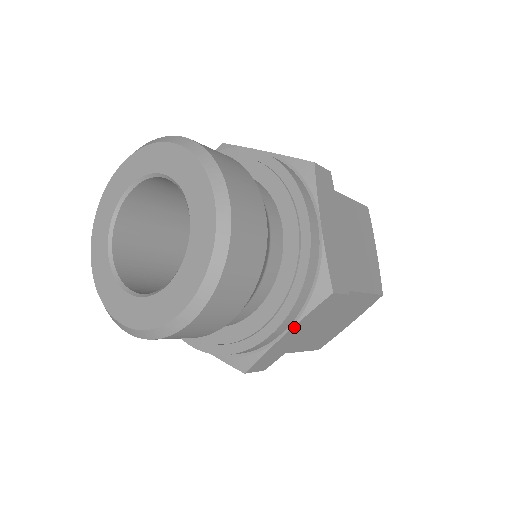
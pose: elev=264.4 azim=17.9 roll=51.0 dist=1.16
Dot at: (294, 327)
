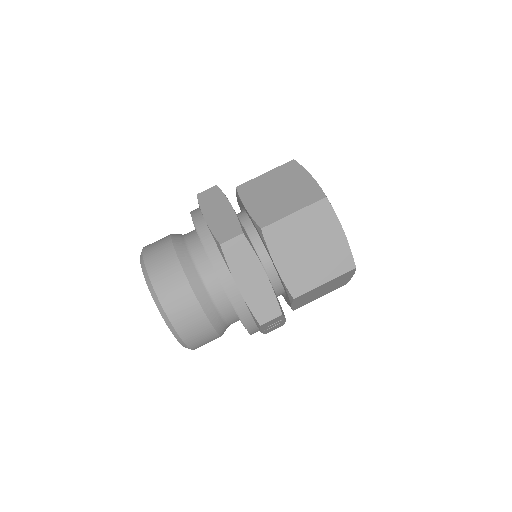
Dot at: (235, 278)
